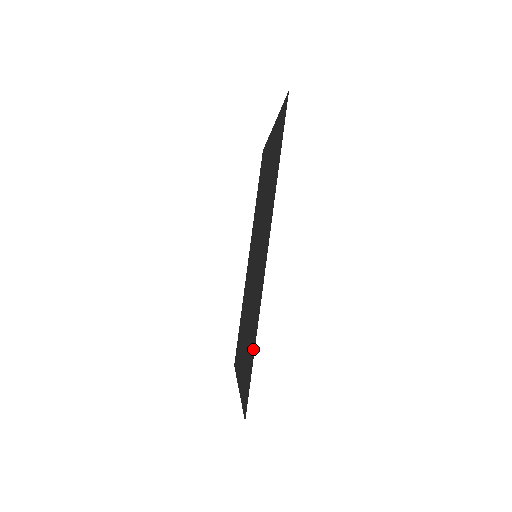
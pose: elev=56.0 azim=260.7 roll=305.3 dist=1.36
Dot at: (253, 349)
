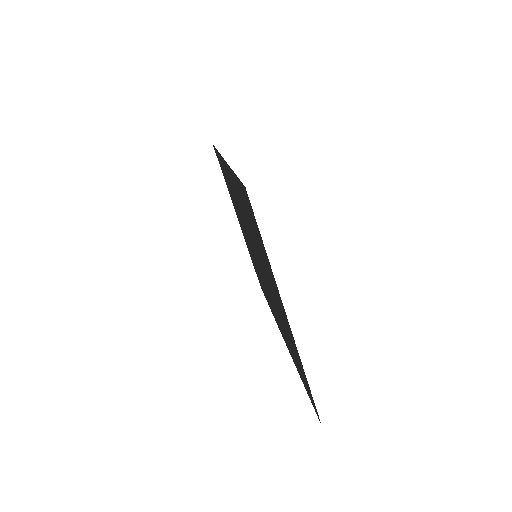
Dot at: (238, 184)
